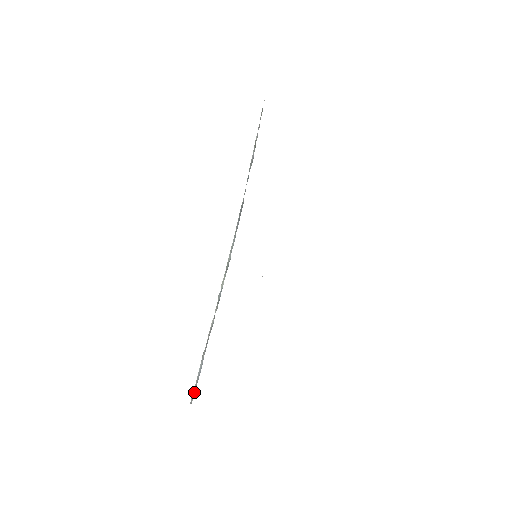
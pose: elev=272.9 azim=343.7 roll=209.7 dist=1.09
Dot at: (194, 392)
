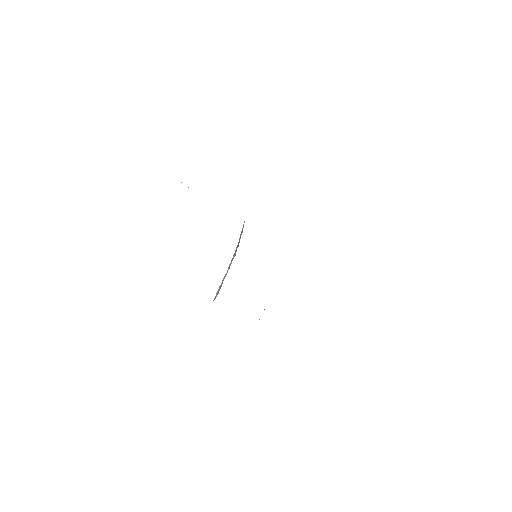
Dot at: (216, 295)
